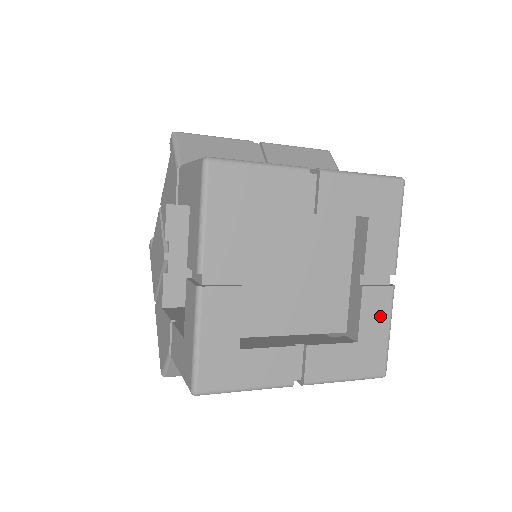
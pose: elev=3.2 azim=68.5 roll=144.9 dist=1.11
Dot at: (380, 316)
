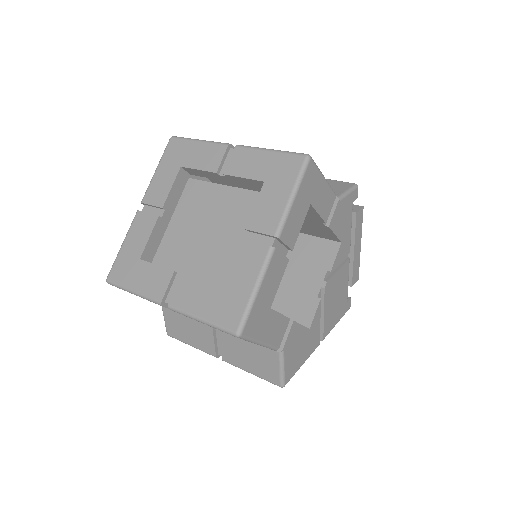
Dot at: (249, 271)
